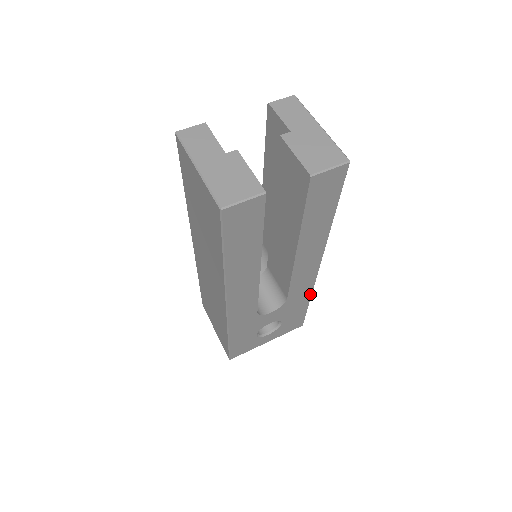
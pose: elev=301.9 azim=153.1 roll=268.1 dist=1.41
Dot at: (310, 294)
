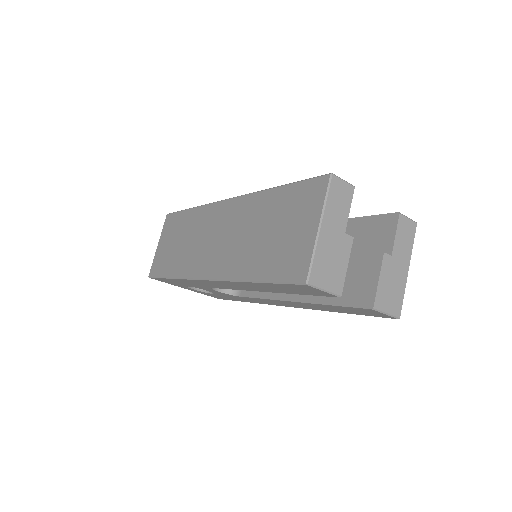
Dot at: (254, 302)
